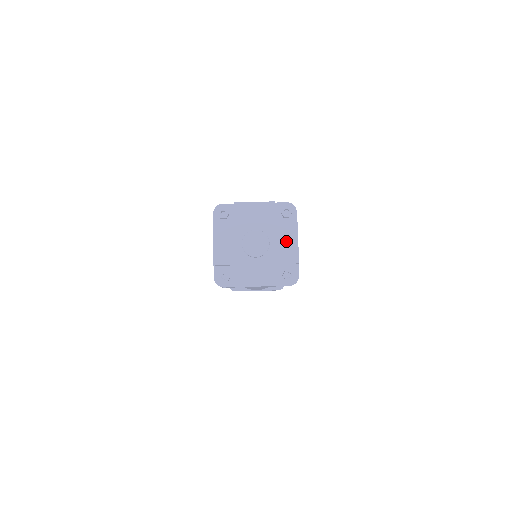
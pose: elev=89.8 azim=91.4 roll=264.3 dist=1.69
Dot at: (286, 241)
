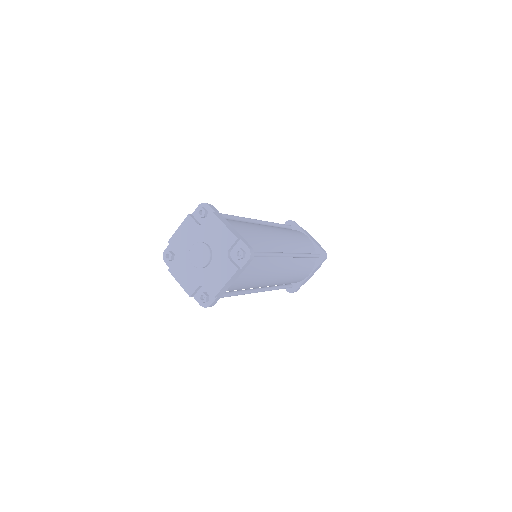
Dot at: (220, 274)
